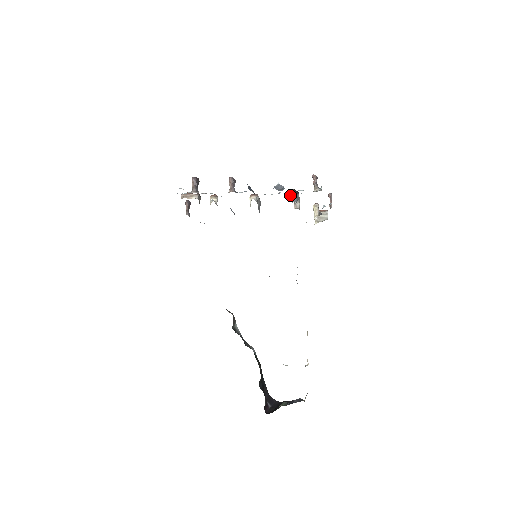
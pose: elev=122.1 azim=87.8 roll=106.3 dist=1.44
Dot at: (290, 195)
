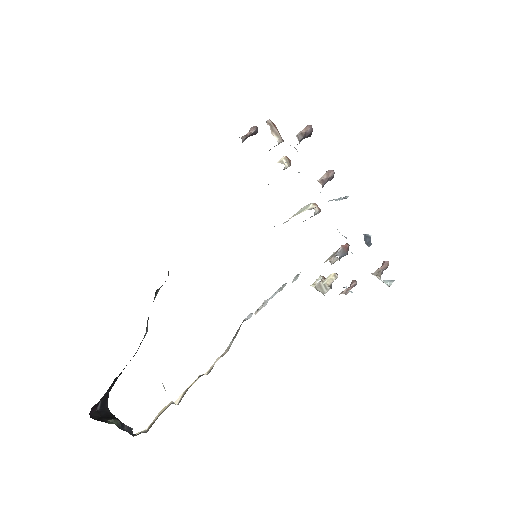
Dot at: (341, 246)
